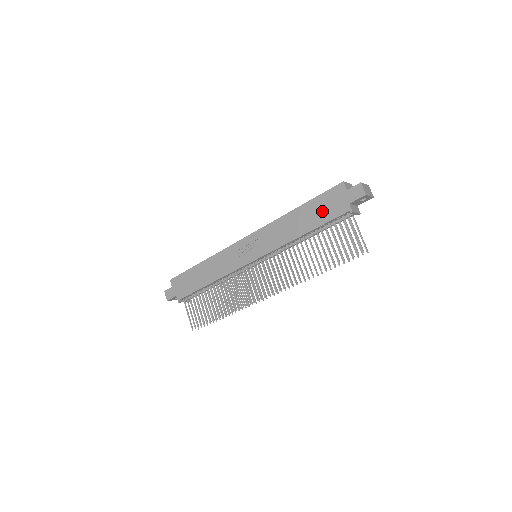
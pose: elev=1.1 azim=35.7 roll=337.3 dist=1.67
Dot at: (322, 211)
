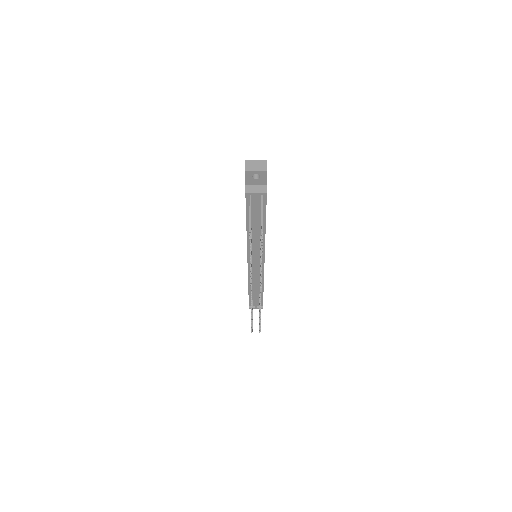
Dot at: occluded
